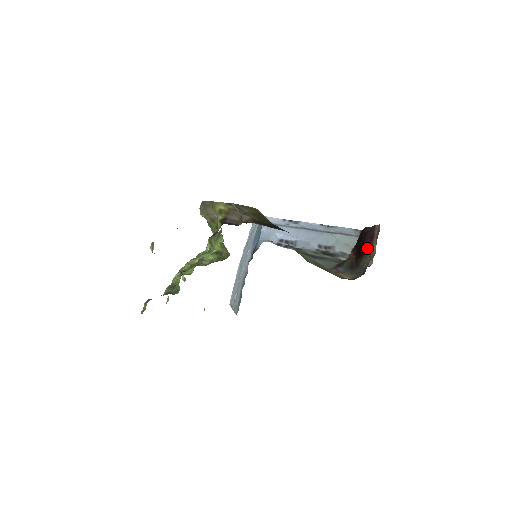
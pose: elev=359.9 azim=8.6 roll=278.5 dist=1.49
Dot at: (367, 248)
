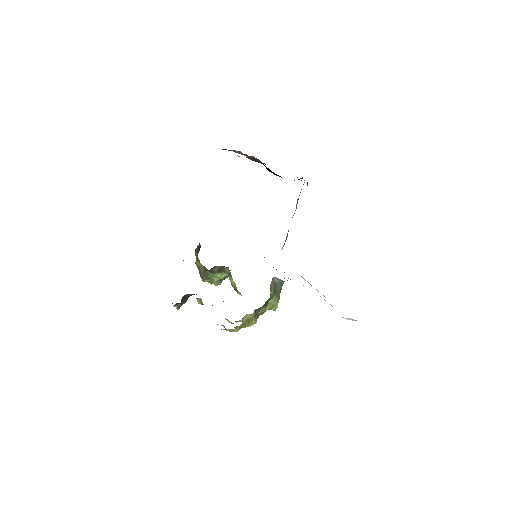
Dot at: occluded
